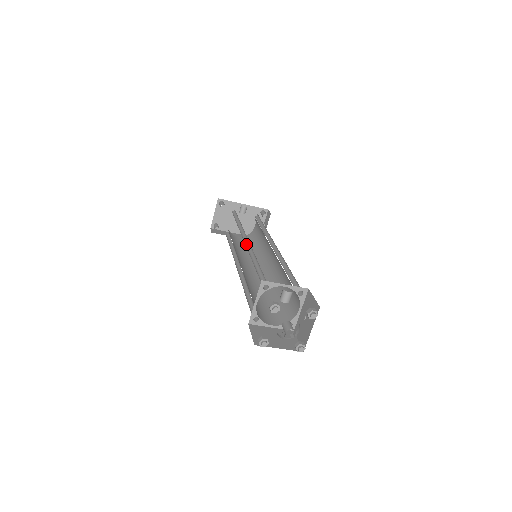
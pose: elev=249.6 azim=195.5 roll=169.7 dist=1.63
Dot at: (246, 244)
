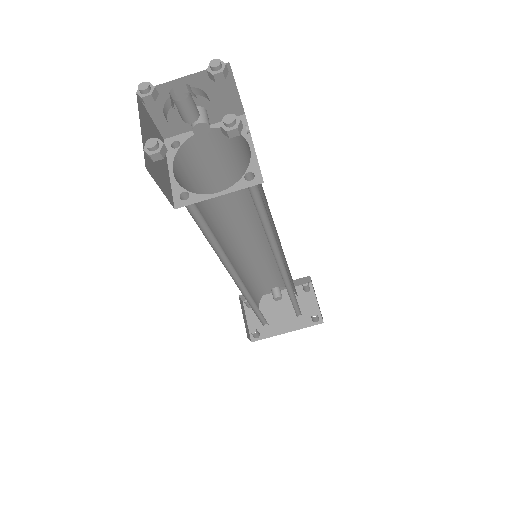
Dot at: (228, 242)
